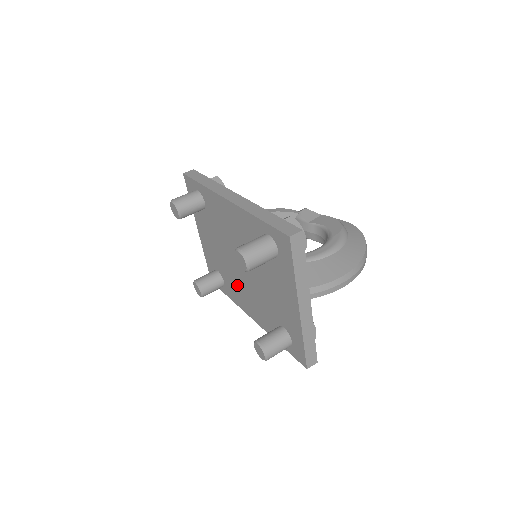
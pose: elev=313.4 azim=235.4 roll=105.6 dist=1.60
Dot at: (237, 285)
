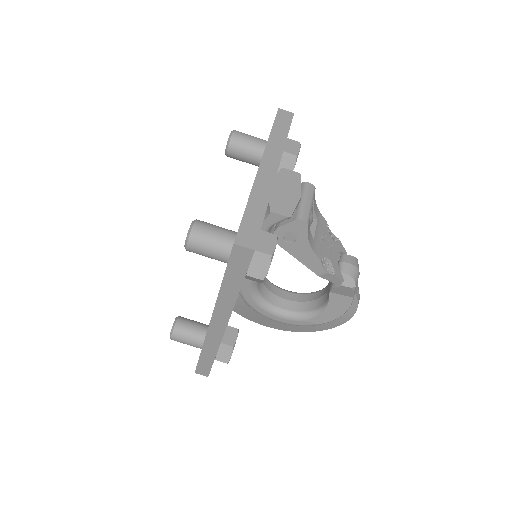
Dot at: occluded
